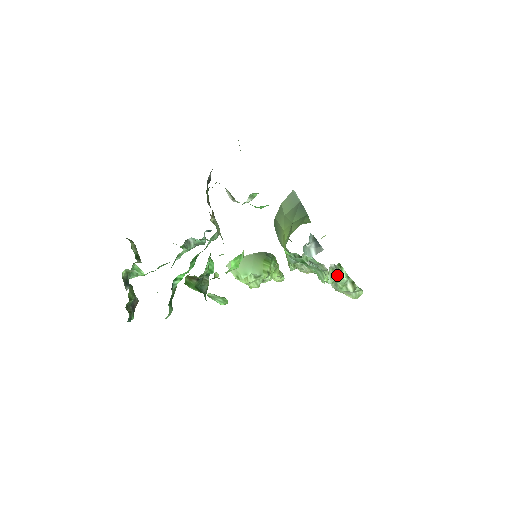
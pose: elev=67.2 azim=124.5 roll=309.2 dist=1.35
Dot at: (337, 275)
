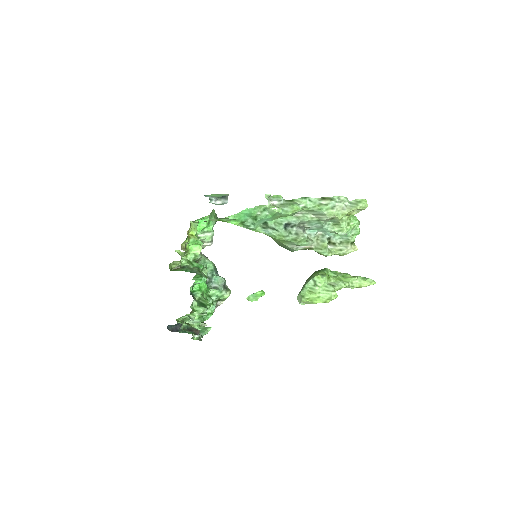
Dot at: (292, 204)
